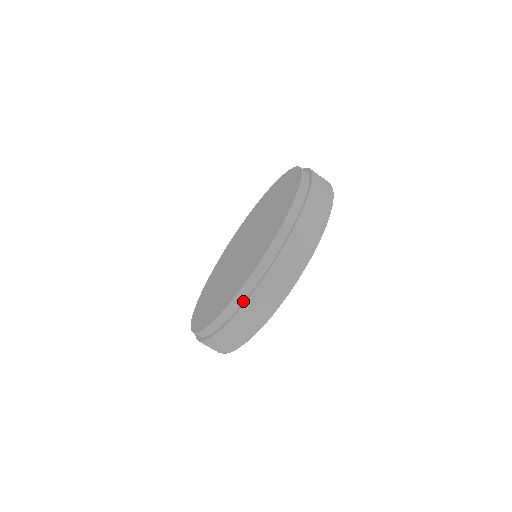
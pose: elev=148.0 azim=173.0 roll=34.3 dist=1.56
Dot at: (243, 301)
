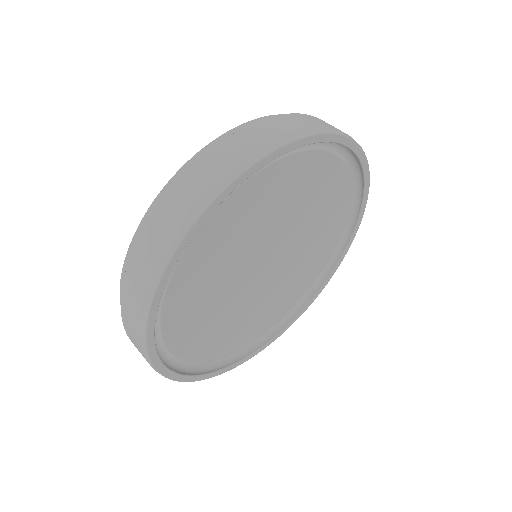
Dot at: occluded
